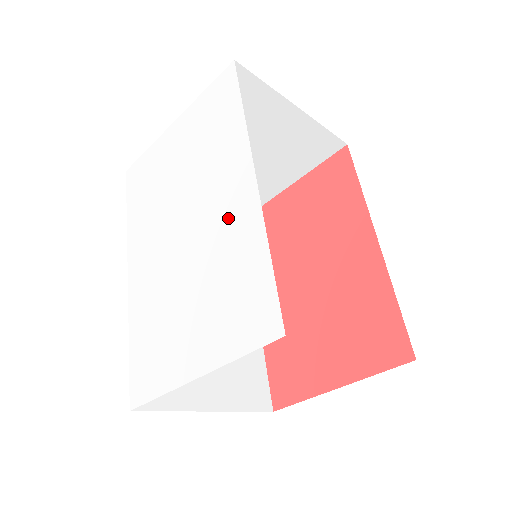
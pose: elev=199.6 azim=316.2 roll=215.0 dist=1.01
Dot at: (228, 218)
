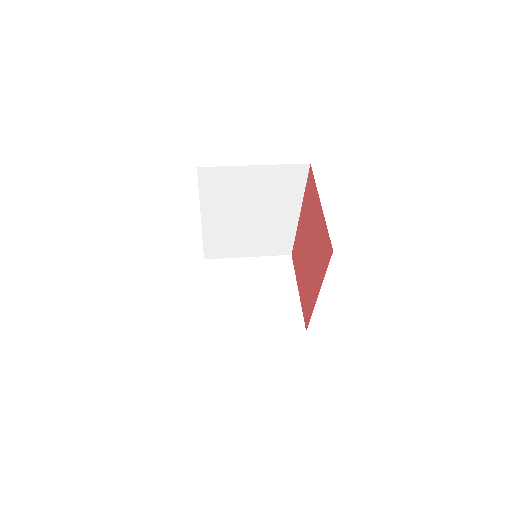
Dot at: occluded
